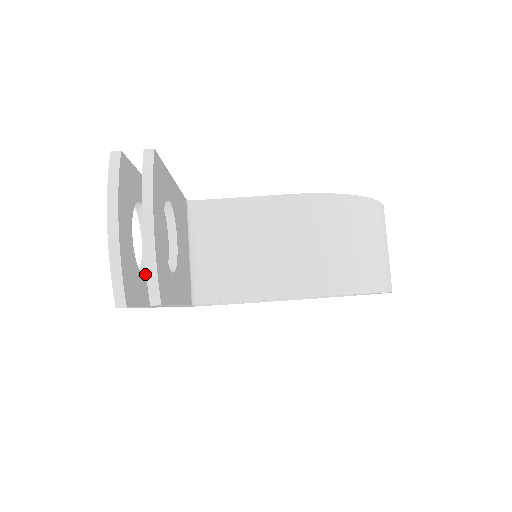
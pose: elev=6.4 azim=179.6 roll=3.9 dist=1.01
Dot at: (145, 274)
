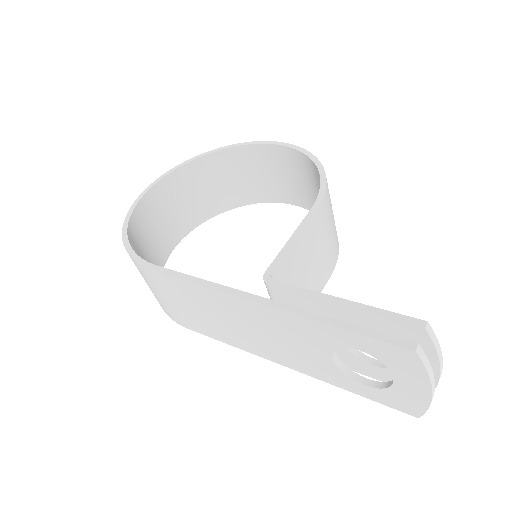
Dot at: (361, 376)
